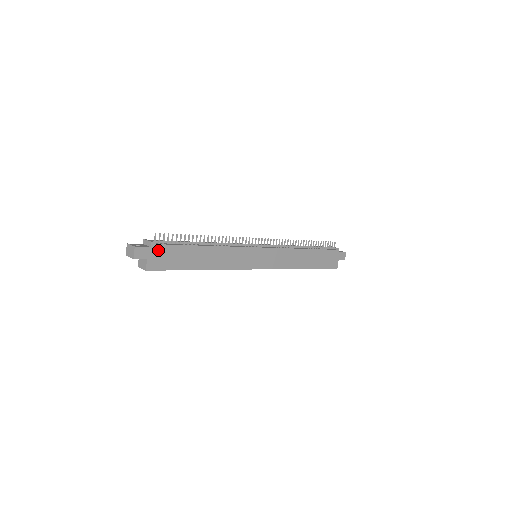
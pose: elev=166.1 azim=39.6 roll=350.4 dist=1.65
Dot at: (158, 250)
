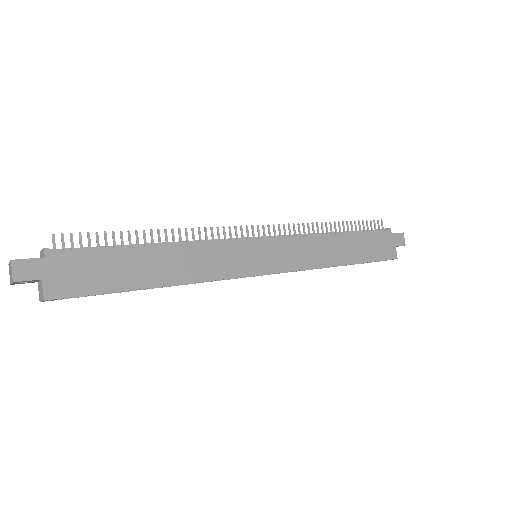
Dot at: (62, 261)
